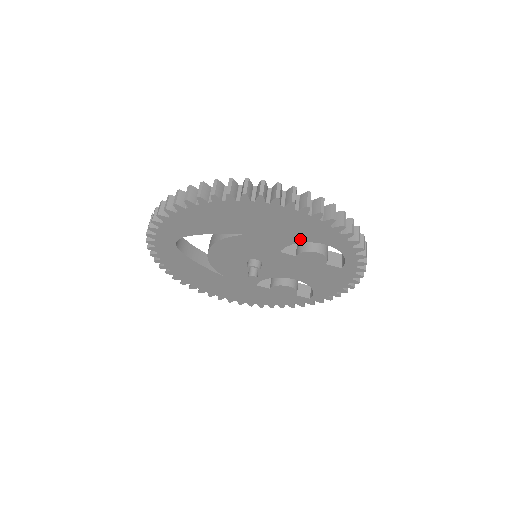
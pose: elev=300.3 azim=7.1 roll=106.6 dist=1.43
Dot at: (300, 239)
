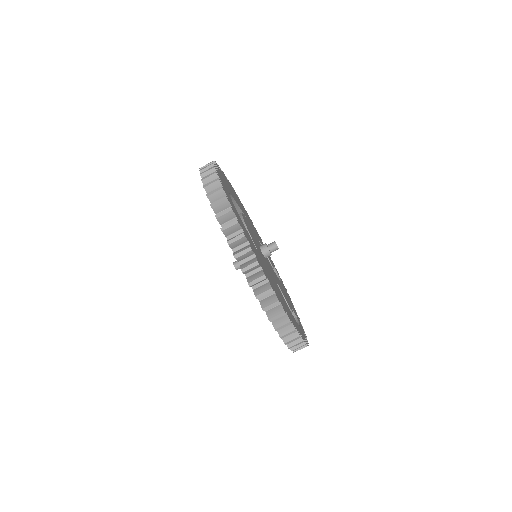
Dot at: occluded
